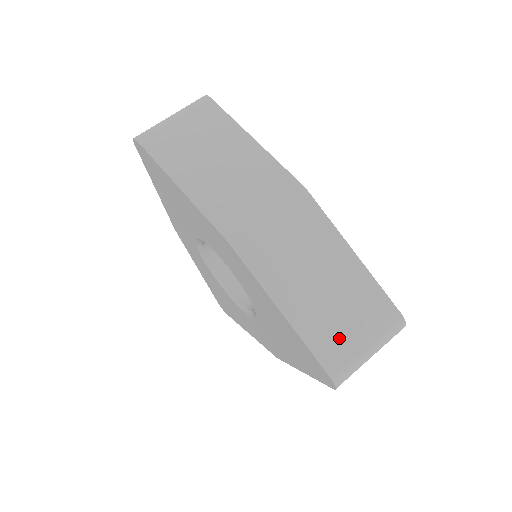
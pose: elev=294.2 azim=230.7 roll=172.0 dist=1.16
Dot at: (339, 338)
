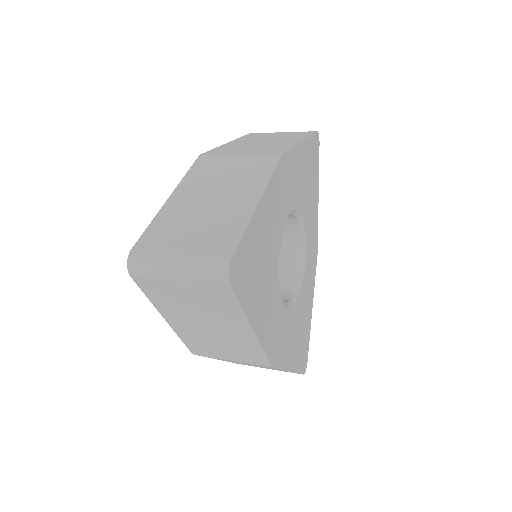
Dot at: (172, 234)
